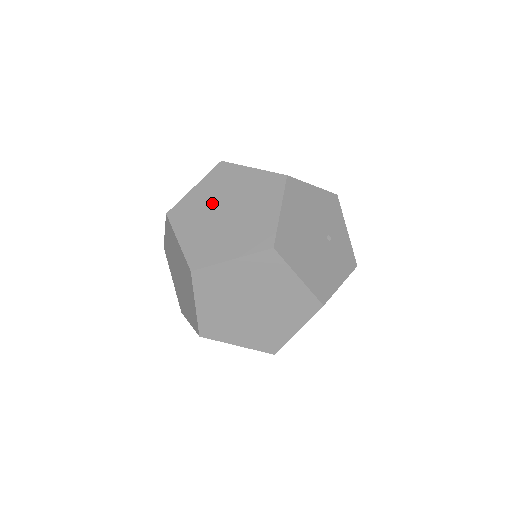
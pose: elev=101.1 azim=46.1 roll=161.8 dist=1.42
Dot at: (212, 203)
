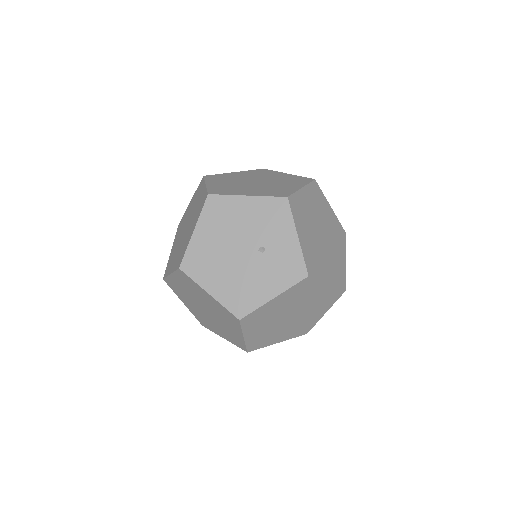
Dot at: (187, 219)
